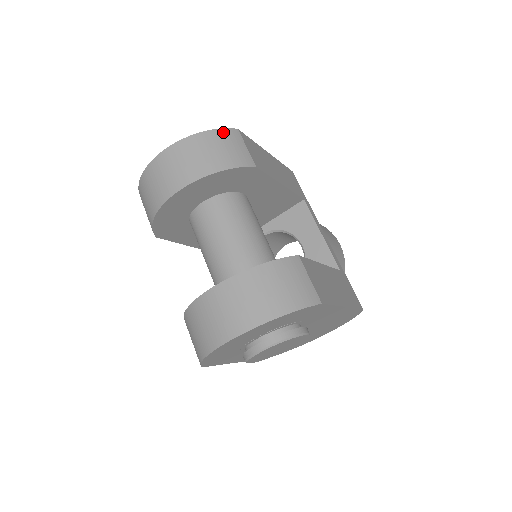
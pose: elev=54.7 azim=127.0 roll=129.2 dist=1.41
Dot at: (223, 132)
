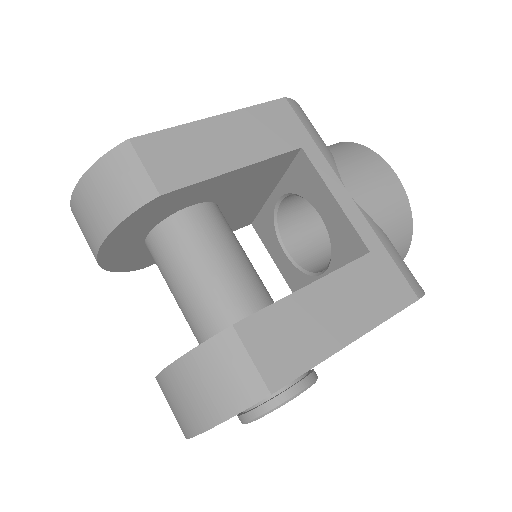
Dot at: (108, 159)
